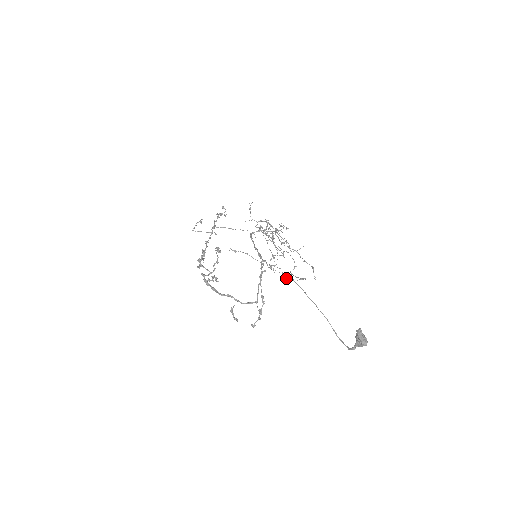
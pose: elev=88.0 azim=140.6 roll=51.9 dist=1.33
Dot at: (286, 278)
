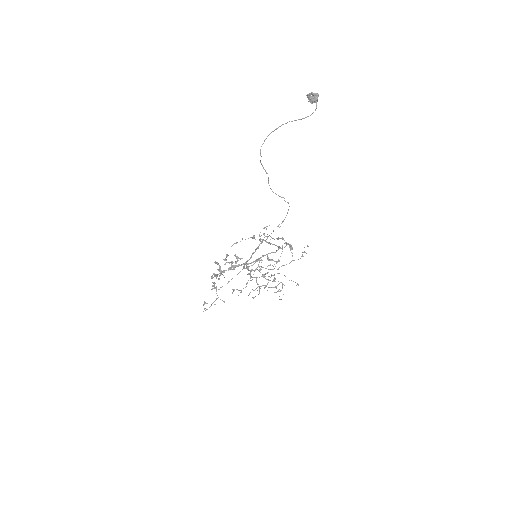
Dot at: (260, 152)
